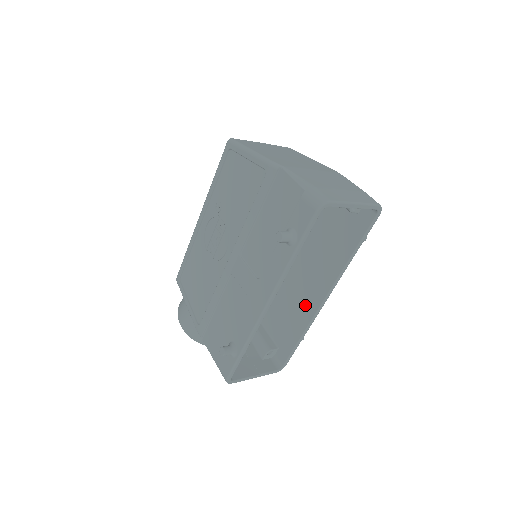
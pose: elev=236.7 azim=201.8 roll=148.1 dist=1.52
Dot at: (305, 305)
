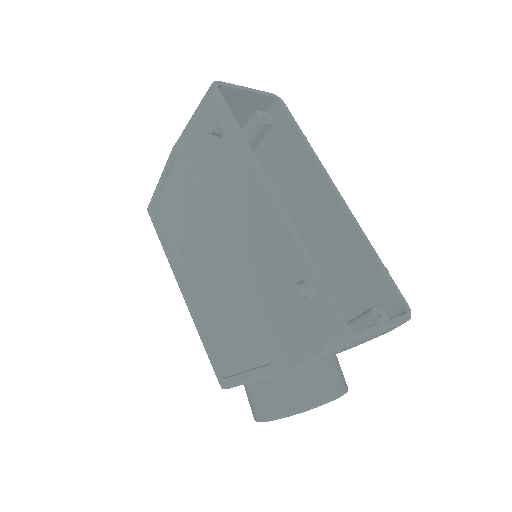
Dot at: (337, 229)
